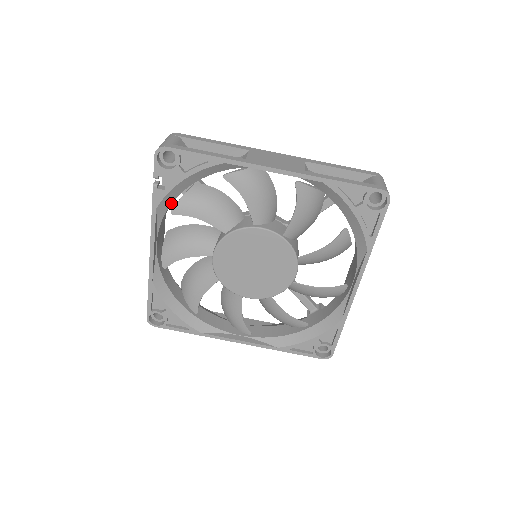
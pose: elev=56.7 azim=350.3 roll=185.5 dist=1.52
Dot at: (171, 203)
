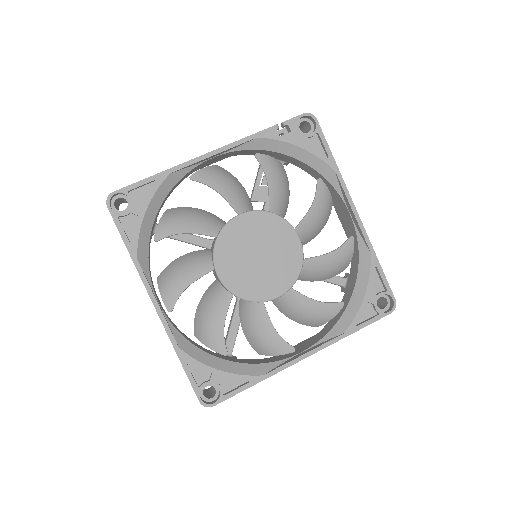
Dot at: (265, 150)
